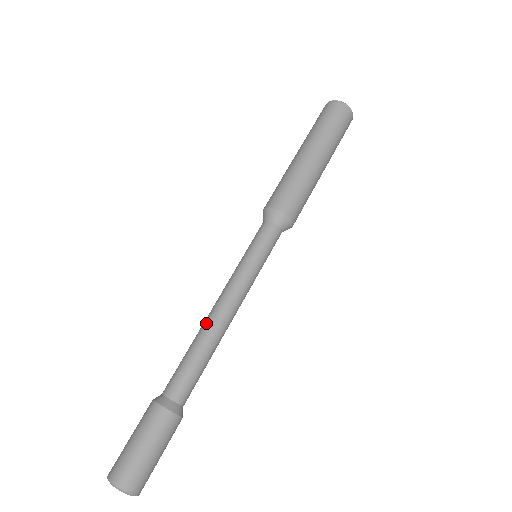
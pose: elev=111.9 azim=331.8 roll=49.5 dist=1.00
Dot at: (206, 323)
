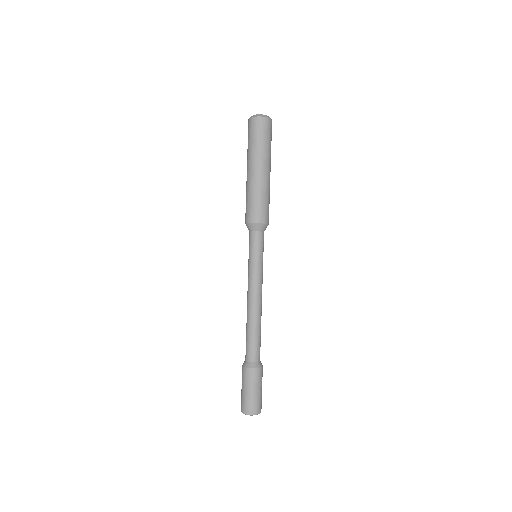
Dot at: (250, 313)
